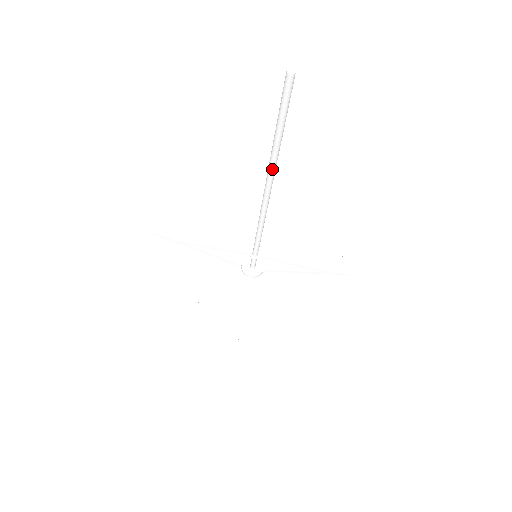
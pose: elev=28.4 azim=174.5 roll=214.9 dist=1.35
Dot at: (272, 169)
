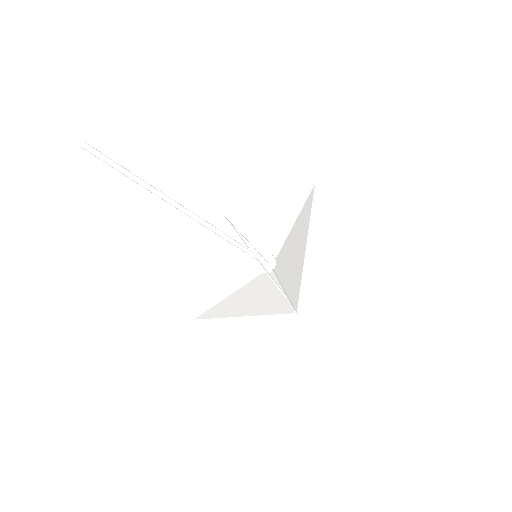
Dot at: (160, 197)
